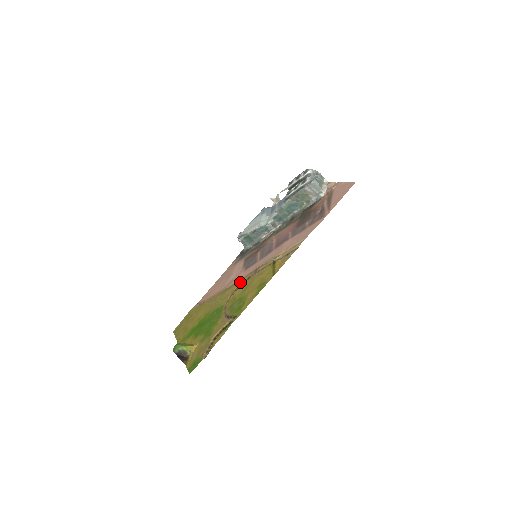
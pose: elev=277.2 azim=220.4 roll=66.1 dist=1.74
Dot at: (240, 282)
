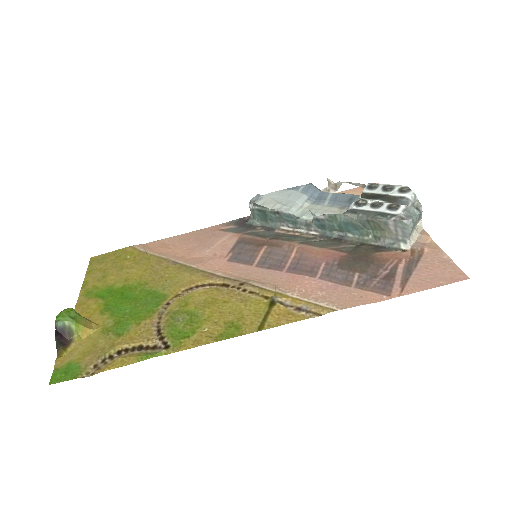
Dot at: (211, 279)
